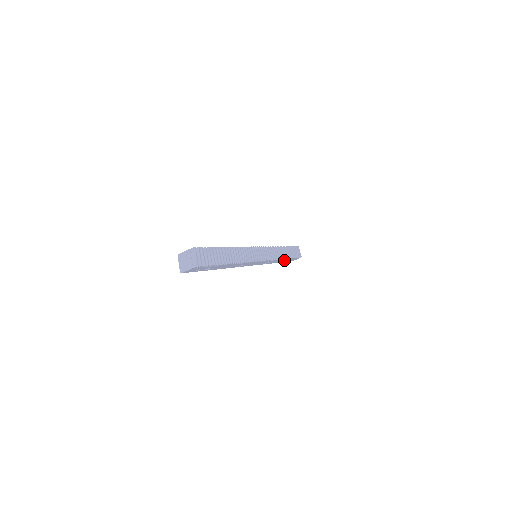
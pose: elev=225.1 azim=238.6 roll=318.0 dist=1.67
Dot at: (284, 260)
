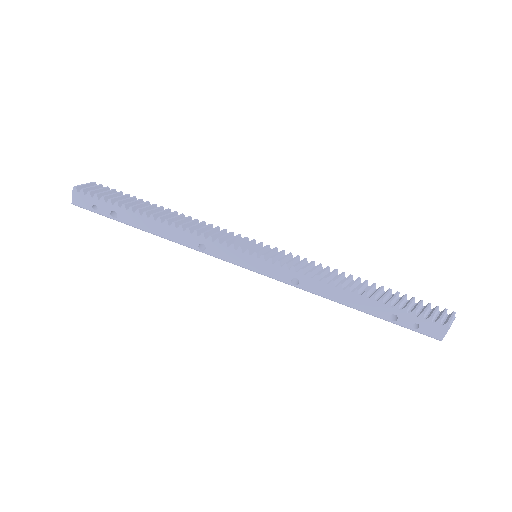
Dot at: (369, 304)
